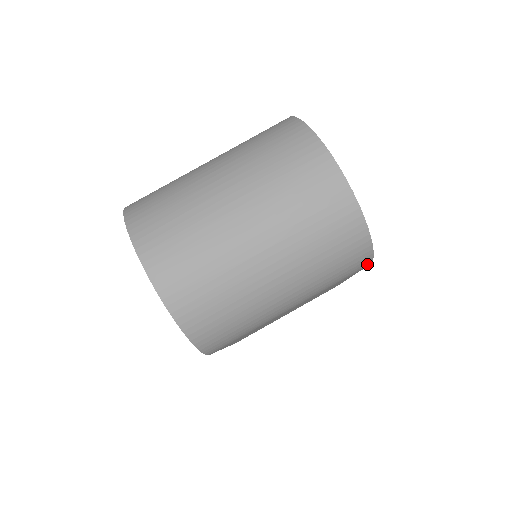
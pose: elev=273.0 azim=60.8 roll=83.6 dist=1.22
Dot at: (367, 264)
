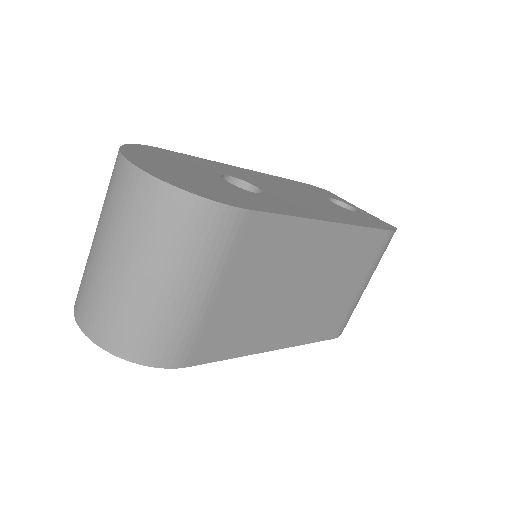
Dot at: (238, 214)
